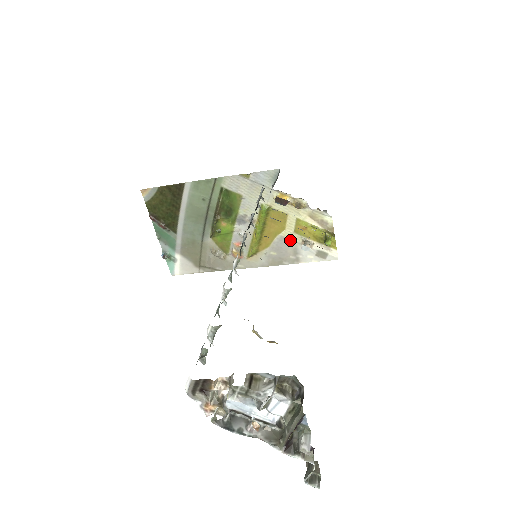
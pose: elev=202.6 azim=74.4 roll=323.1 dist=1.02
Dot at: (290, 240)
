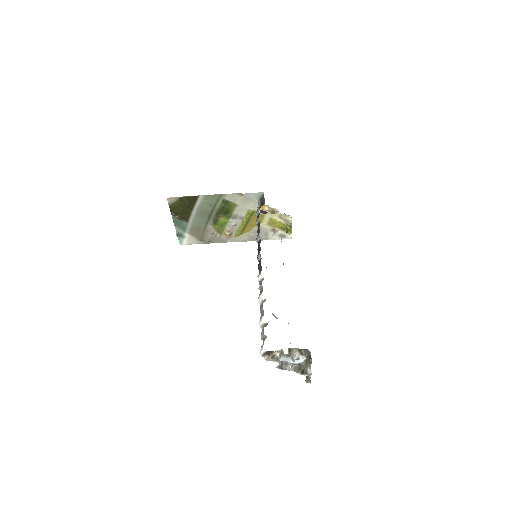
Dot at: (264, 228)
